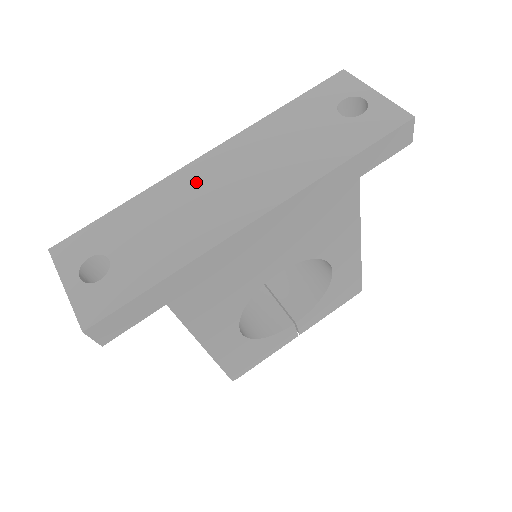
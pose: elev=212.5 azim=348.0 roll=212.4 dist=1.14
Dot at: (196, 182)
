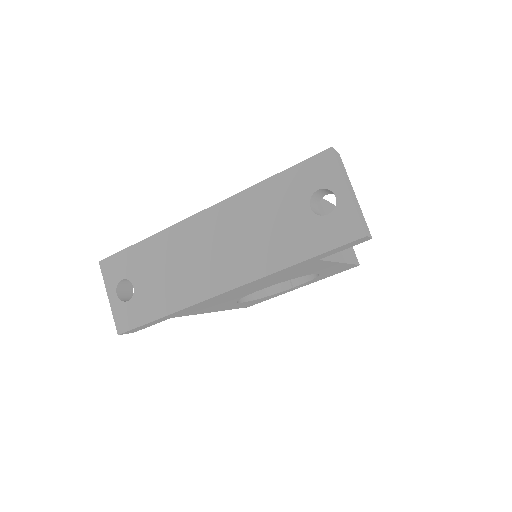
Dot at: (192, 239)
